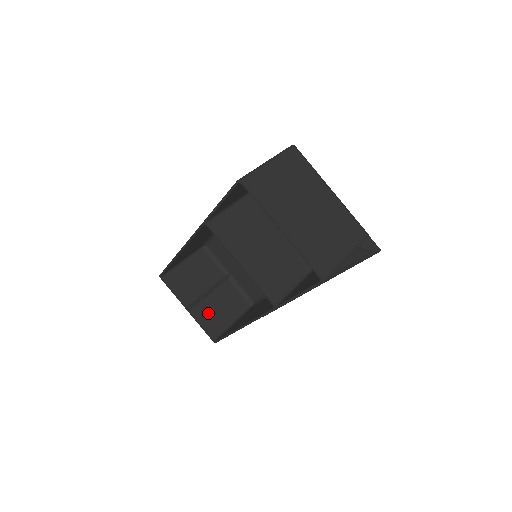
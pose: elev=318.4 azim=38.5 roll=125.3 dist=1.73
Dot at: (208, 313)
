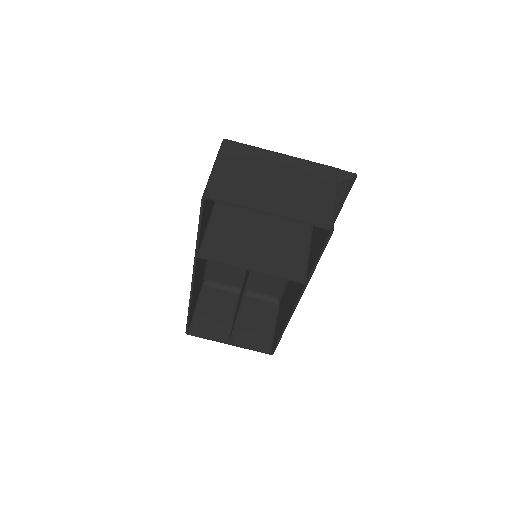
Dot at: (248, 334)
